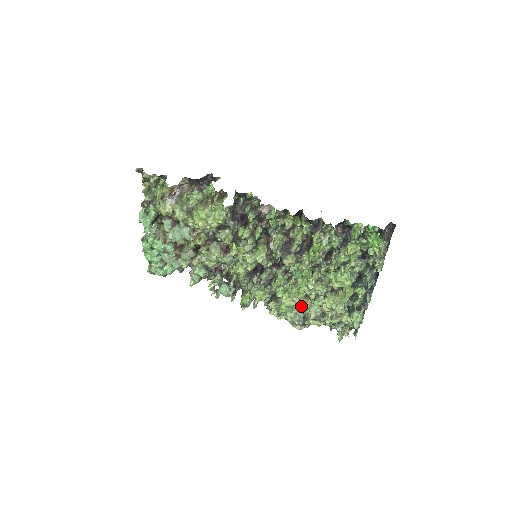
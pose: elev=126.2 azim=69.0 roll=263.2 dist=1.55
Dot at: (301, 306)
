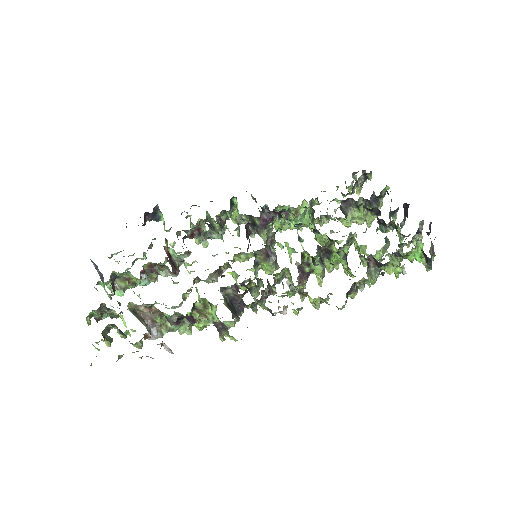
Dot at: occluded
